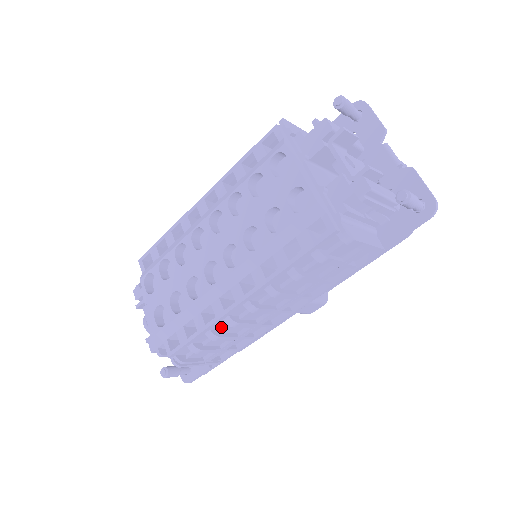
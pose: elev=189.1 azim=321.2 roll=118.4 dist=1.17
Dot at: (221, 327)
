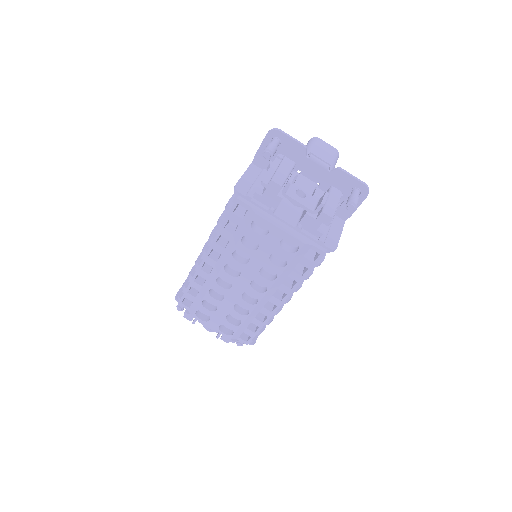
Dot at: occluded
